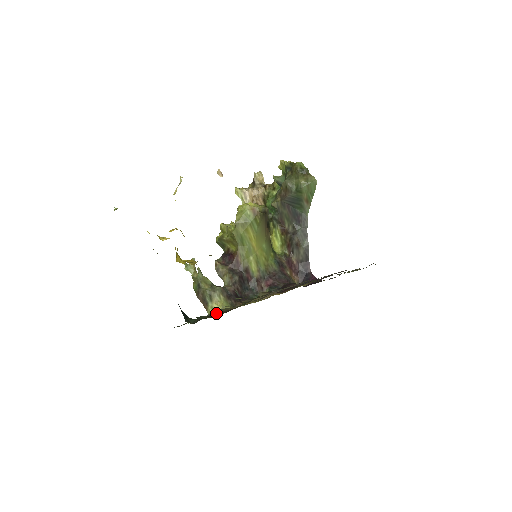
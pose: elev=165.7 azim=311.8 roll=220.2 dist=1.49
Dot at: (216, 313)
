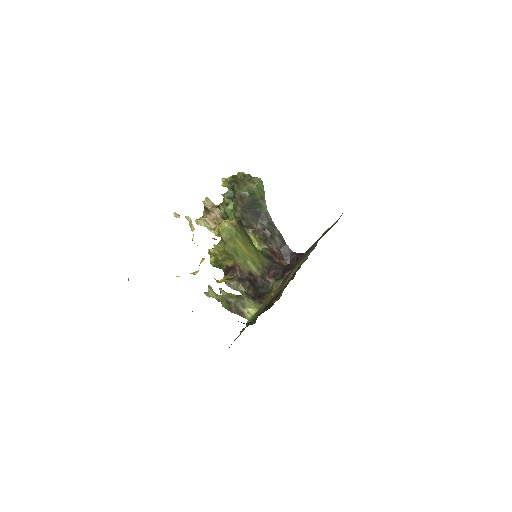
Dot at: (276, 299)
